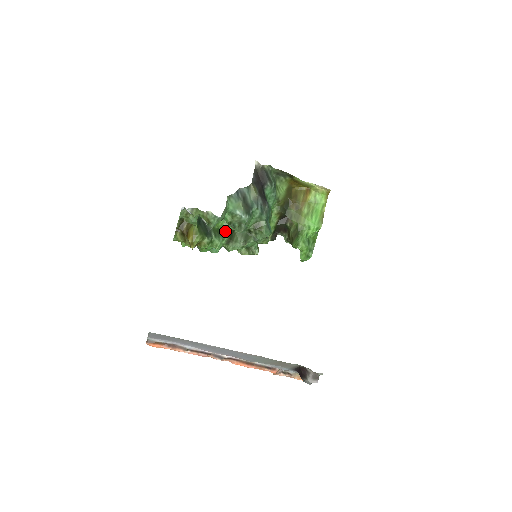
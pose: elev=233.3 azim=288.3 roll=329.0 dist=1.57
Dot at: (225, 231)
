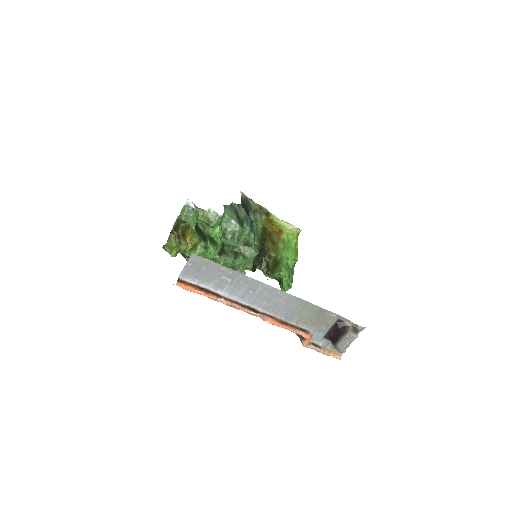
Dot at: (218, 241)
